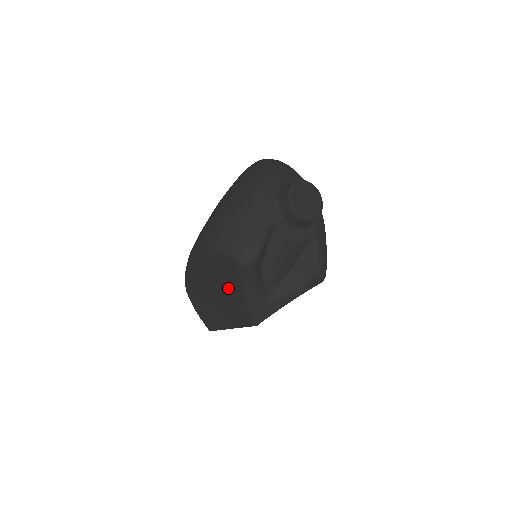
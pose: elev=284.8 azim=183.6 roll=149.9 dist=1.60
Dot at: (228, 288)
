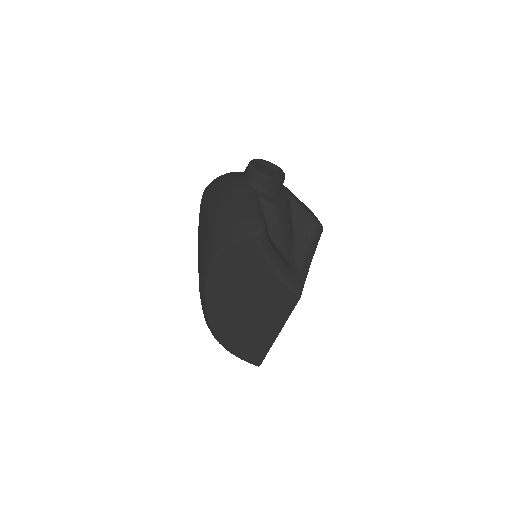
Dot at: (255, 280)
